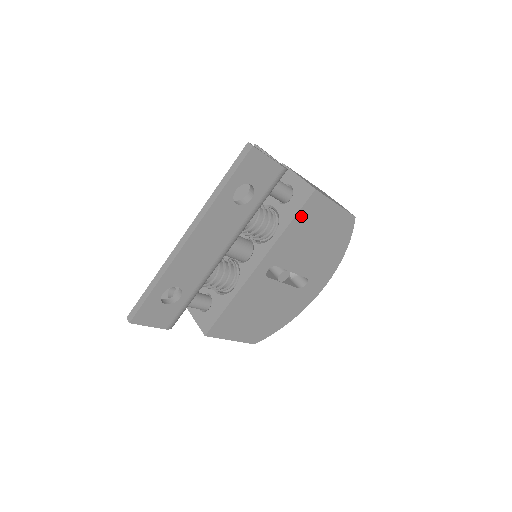
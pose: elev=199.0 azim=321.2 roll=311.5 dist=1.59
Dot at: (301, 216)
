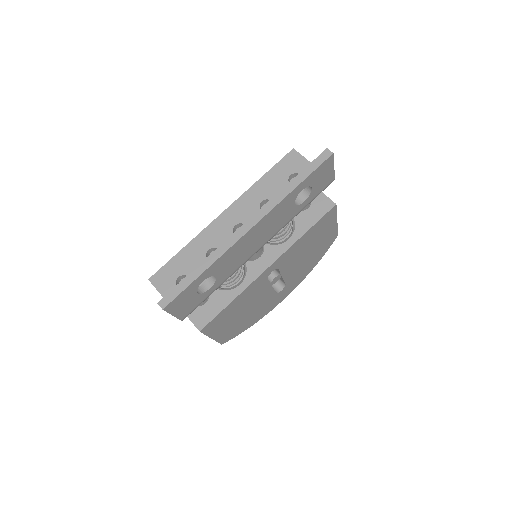
Dot at: (316, 226)
